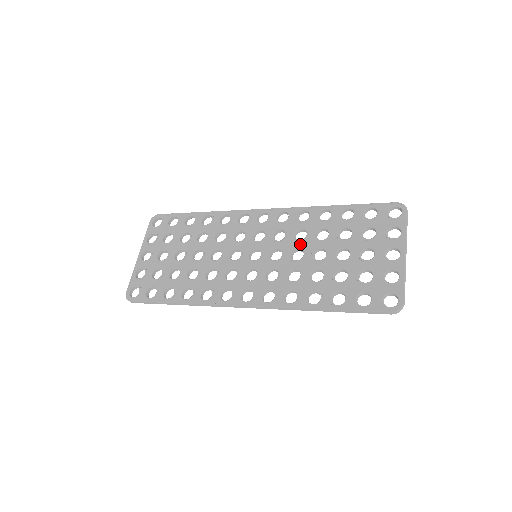
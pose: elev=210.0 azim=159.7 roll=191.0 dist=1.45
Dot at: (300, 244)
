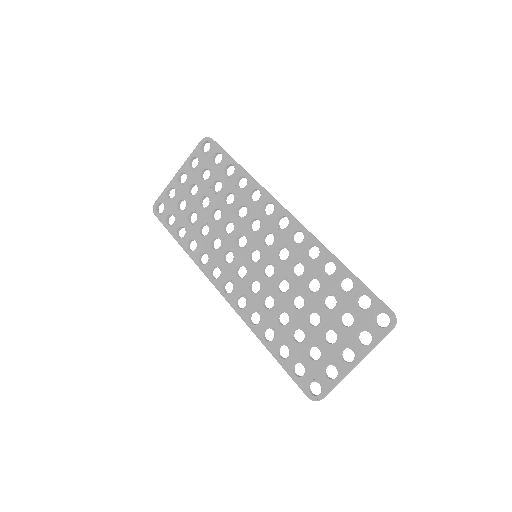
Dot at: (291, 278)
